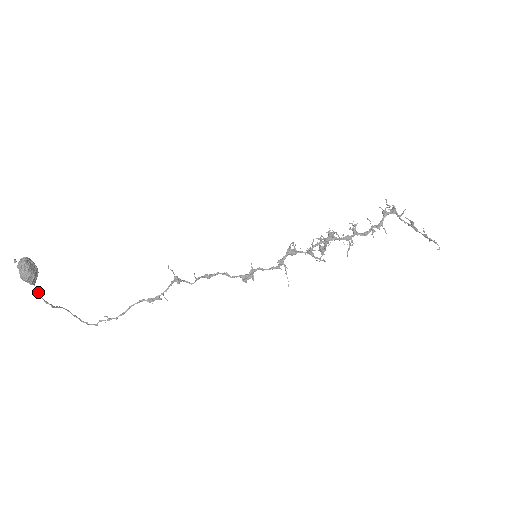
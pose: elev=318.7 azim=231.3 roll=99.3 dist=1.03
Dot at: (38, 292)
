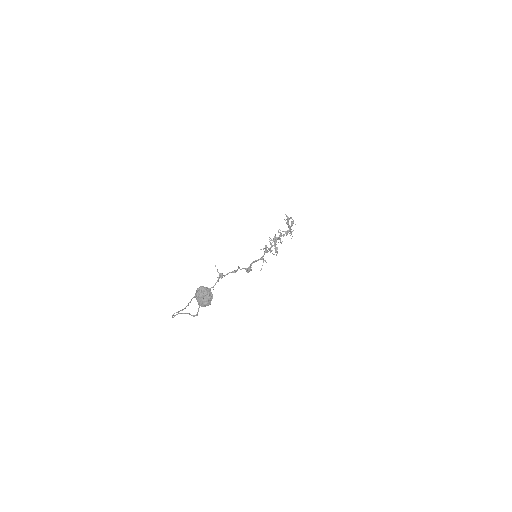
Dot at: (198, 309)
